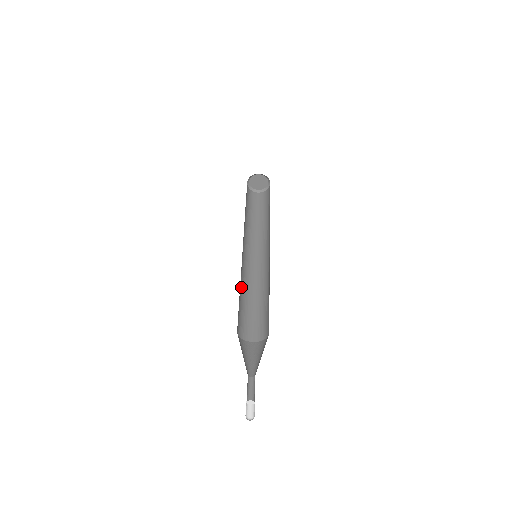
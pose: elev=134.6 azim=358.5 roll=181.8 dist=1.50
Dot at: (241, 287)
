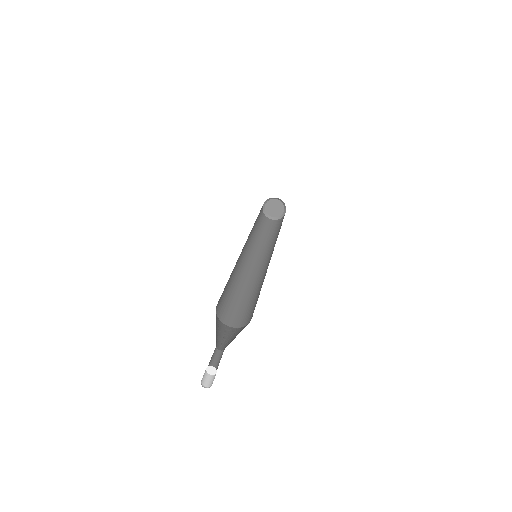
Dot at: (243, 289)
